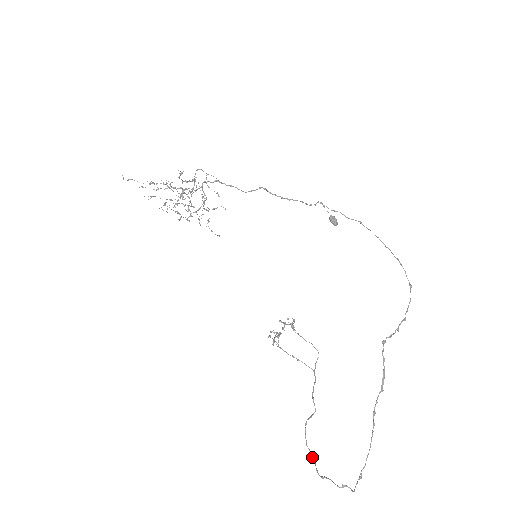
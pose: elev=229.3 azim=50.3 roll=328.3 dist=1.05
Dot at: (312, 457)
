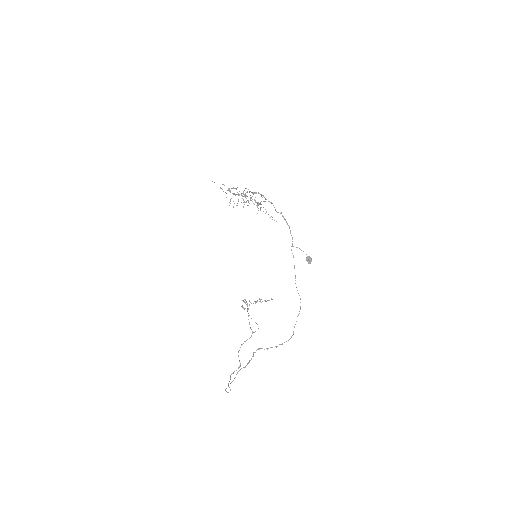
Dot at: (239, 366)
